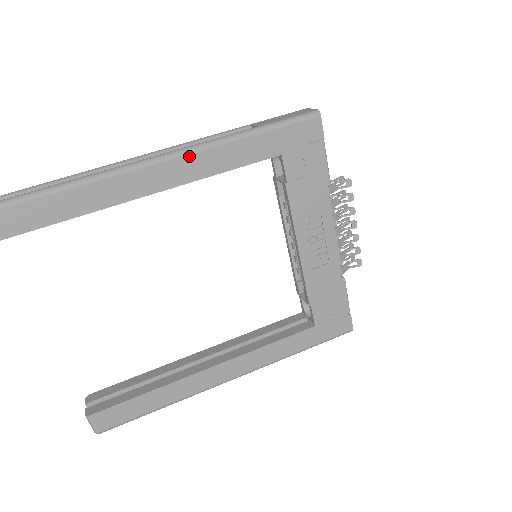
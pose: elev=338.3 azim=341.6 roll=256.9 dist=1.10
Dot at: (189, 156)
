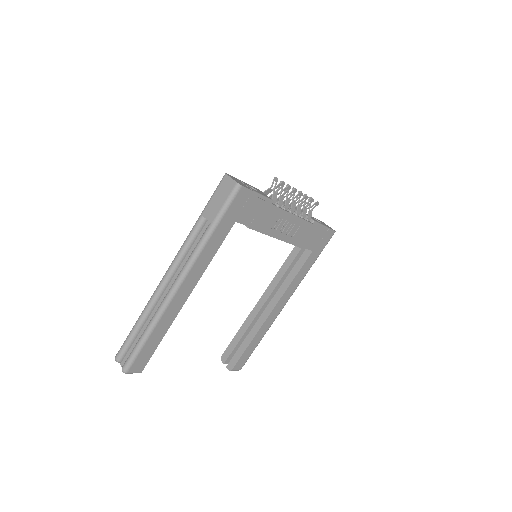
Dot at: (190, 272)
